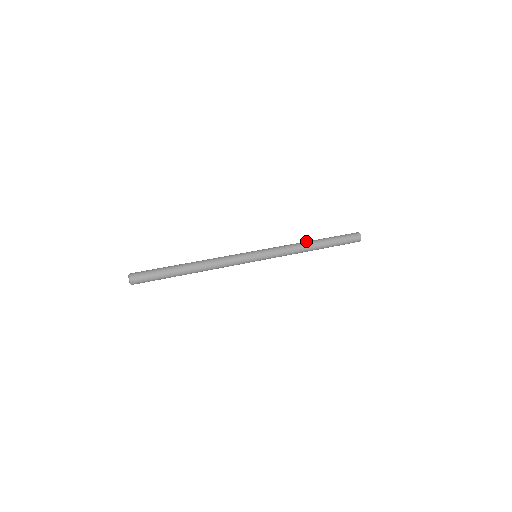
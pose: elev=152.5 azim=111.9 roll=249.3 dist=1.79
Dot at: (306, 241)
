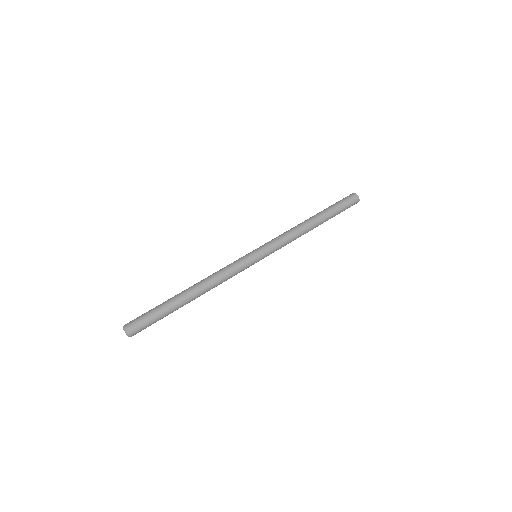
Dot at: (302, 222)
